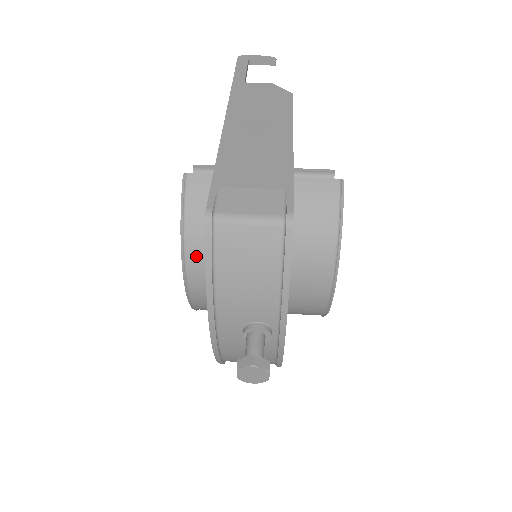
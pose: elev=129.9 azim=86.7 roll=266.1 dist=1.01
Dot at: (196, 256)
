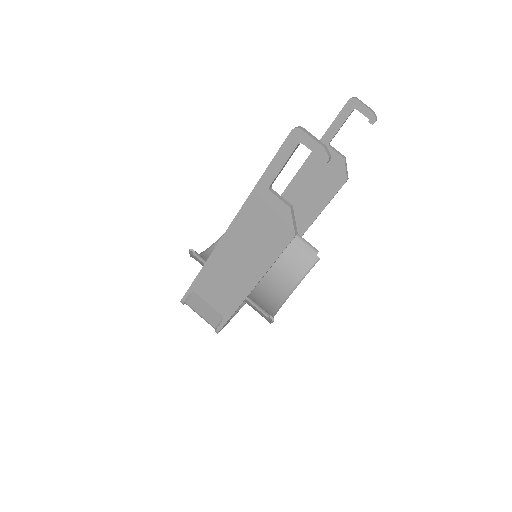
Dot at: occluded
